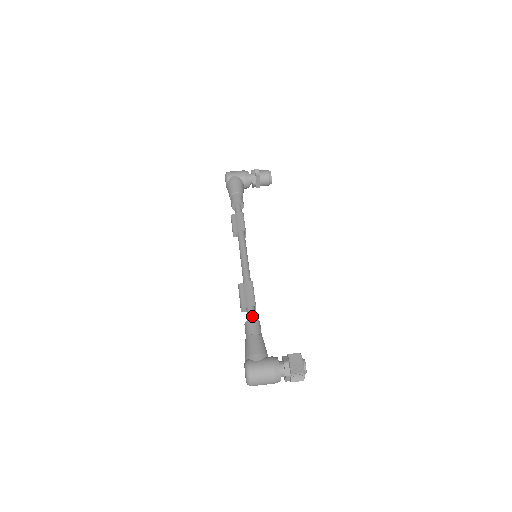
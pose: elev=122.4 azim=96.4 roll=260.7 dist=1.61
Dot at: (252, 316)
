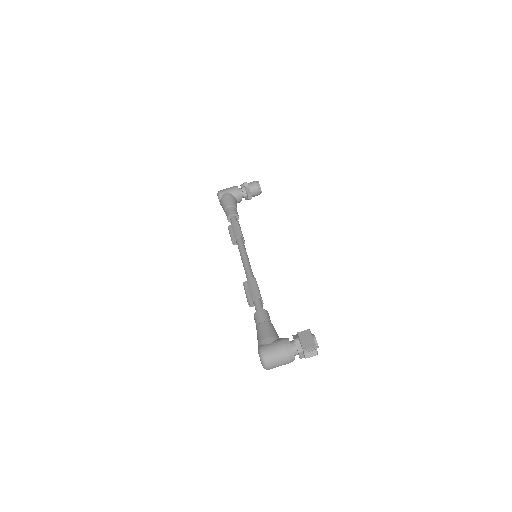
Dot at: (259, 307)
